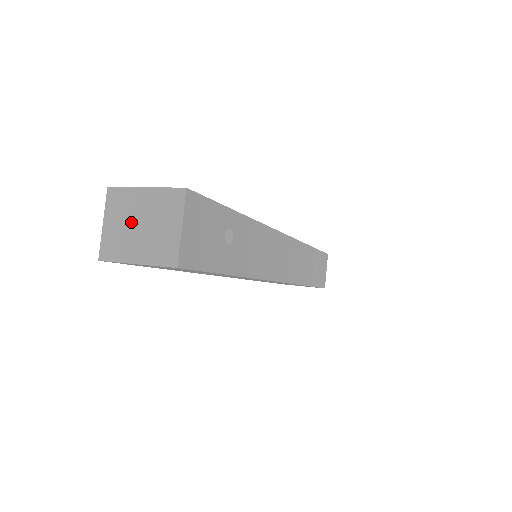
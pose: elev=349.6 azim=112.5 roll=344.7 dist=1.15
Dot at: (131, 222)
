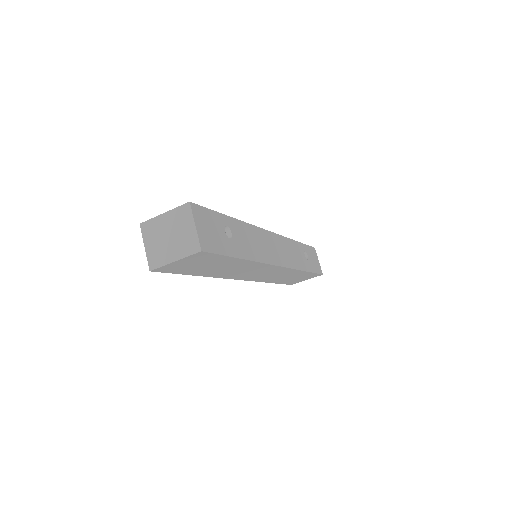
Dot at: (162, 238)
